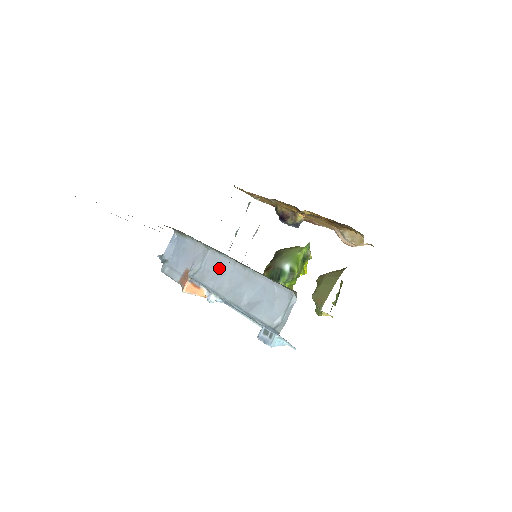
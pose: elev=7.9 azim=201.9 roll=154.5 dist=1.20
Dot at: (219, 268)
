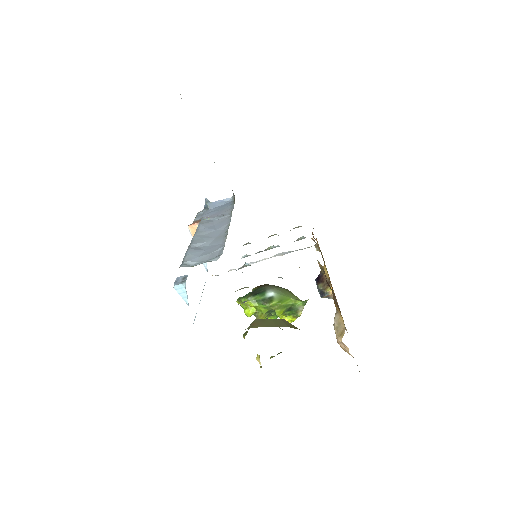
Dot at: (218, 225)
